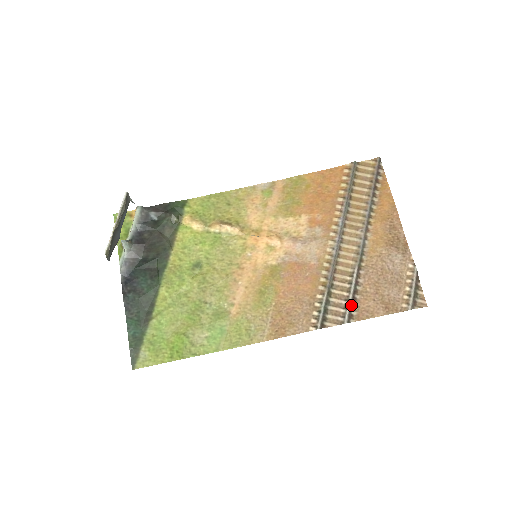
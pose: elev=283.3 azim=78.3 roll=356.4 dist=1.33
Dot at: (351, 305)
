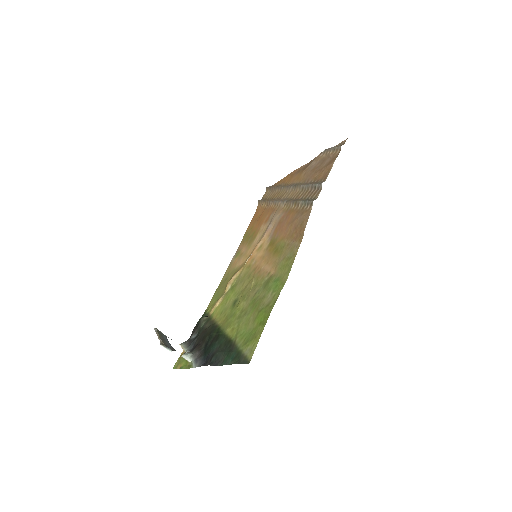
Dot at: (315, 184)
